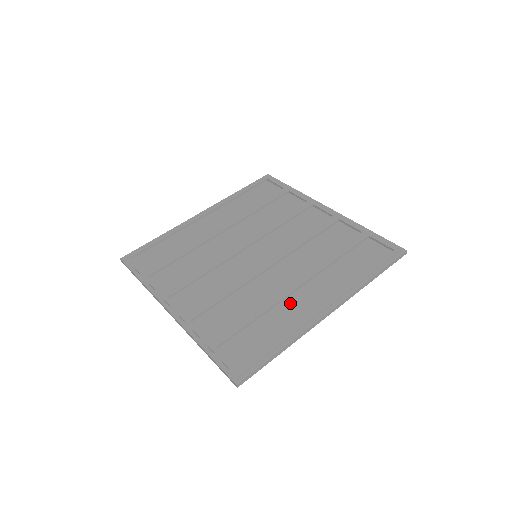
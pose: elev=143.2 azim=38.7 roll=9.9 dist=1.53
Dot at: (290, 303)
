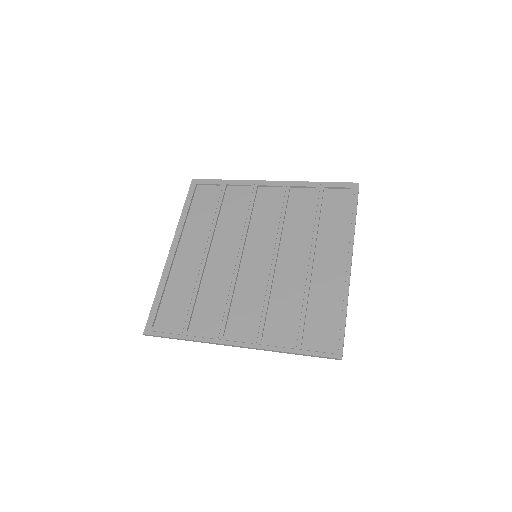
Dot at: (318, 275)
